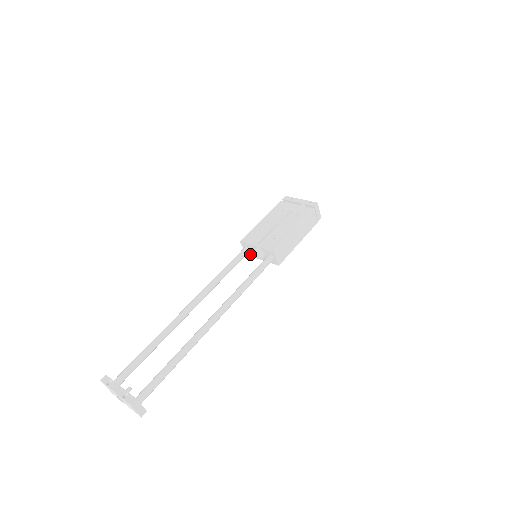
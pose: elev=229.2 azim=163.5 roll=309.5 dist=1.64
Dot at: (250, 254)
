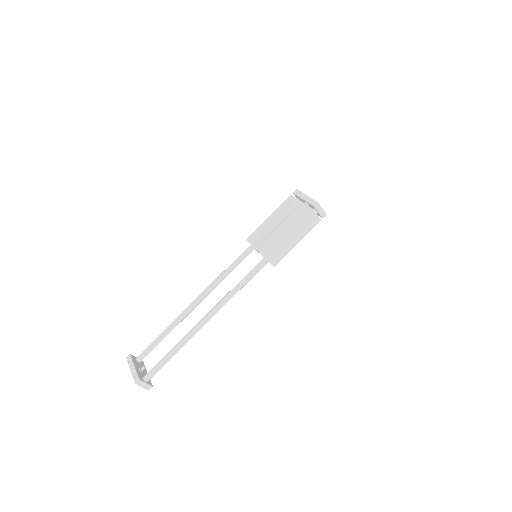
Dot at: (256, 250)
